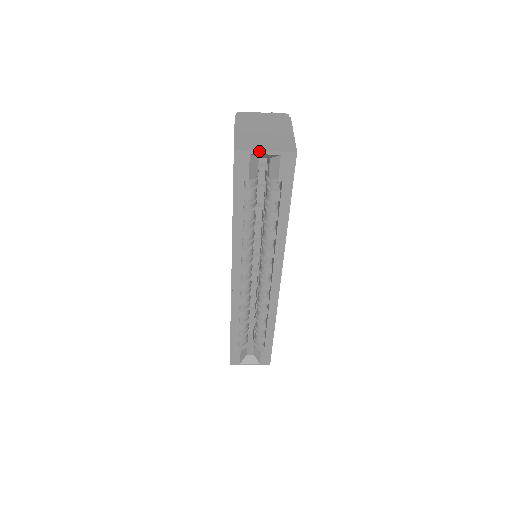
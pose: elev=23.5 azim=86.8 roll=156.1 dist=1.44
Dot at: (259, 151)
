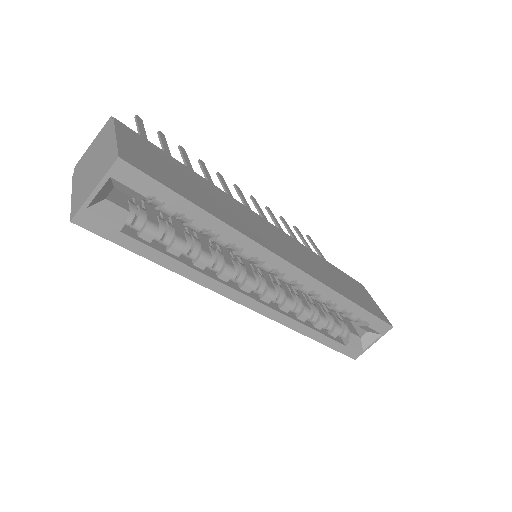
Dot at: (89, 197)
